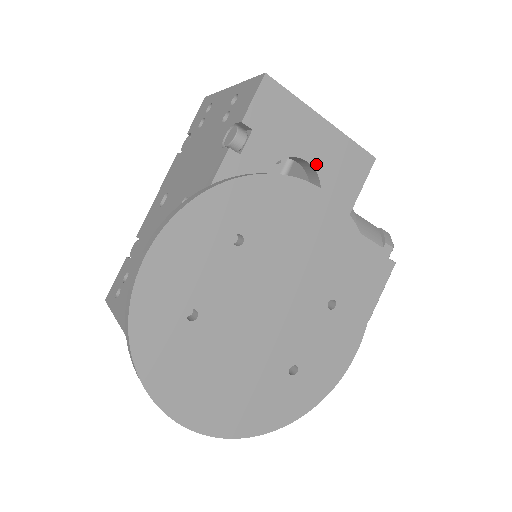
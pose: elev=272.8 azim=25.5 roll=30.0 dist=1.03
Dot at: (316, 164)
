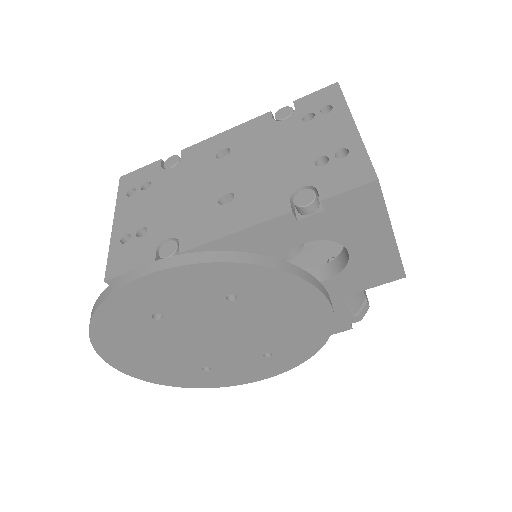
Dot at: (354, 257)
